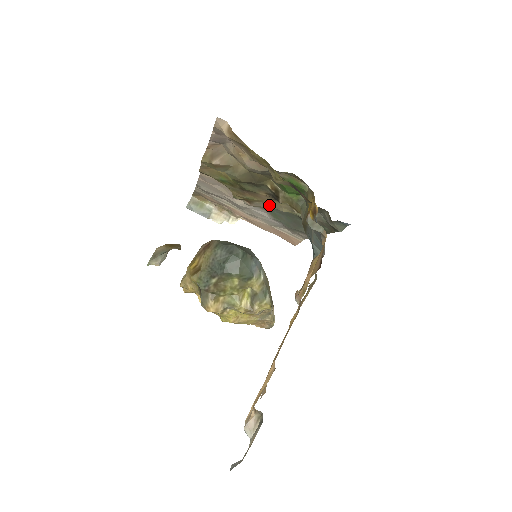
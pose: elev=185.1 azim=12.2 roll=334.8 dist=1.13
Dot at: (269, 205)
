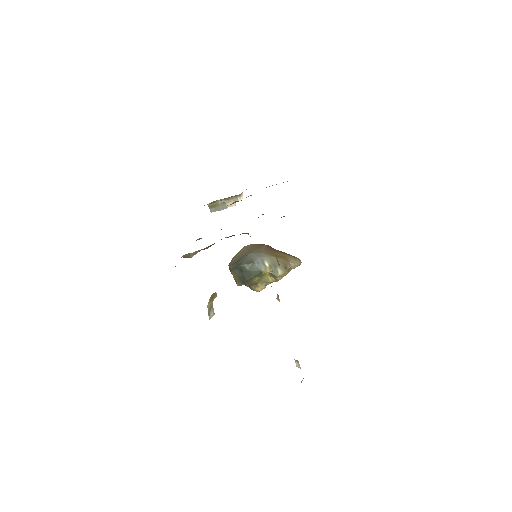
Dot at: occluded
